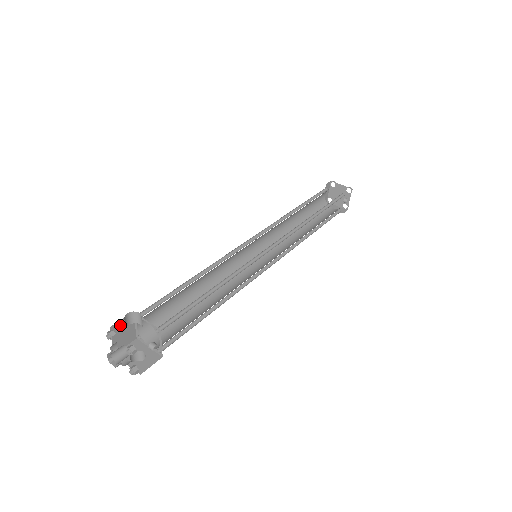
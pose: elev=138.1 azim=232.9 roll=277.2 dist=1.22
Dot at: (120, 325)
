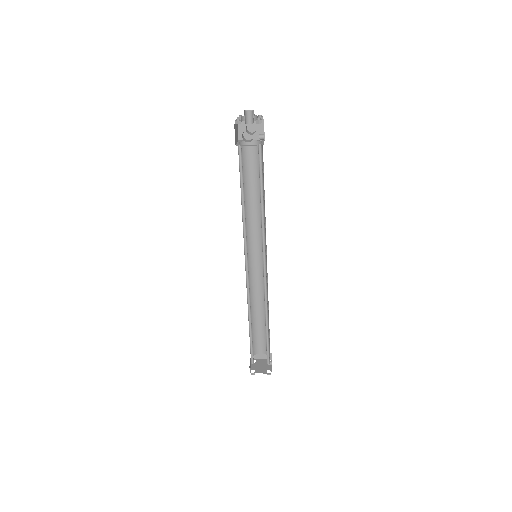
Dot at: (237, 129)
